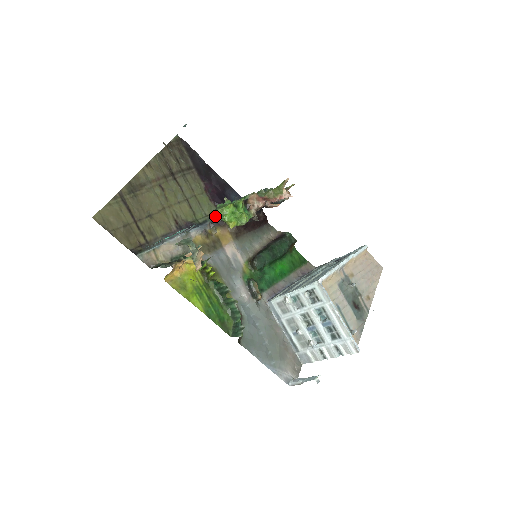
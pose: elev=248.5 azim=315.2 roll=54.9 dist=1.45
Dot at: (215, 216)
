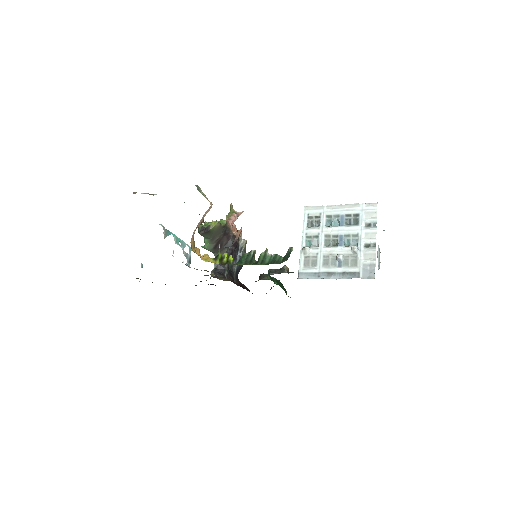
Dot at: (200, 227)
